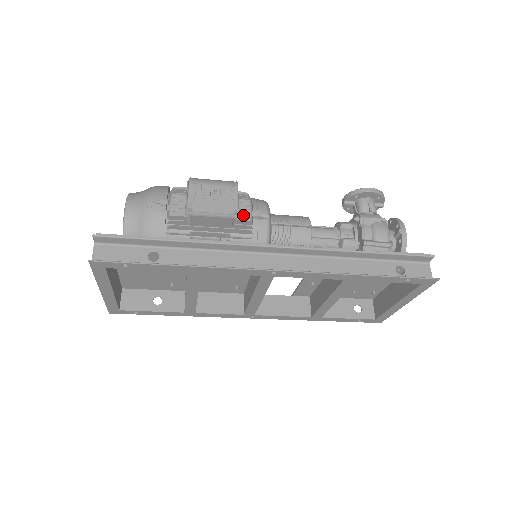
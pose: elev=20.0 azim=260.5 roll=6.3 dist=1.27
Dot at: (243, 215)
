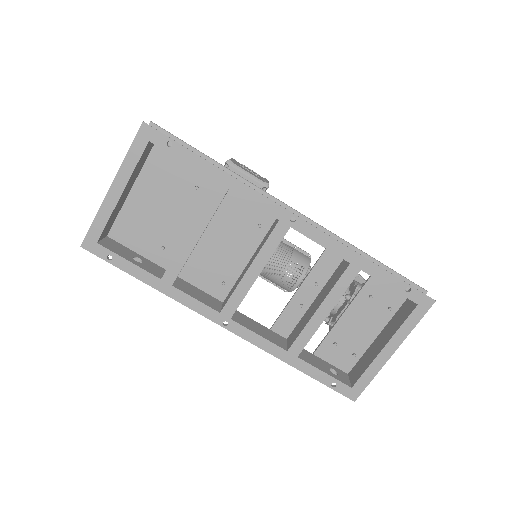
Dot at: occluded
